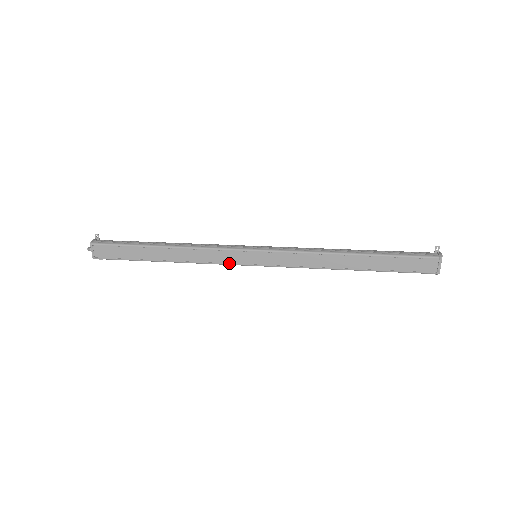
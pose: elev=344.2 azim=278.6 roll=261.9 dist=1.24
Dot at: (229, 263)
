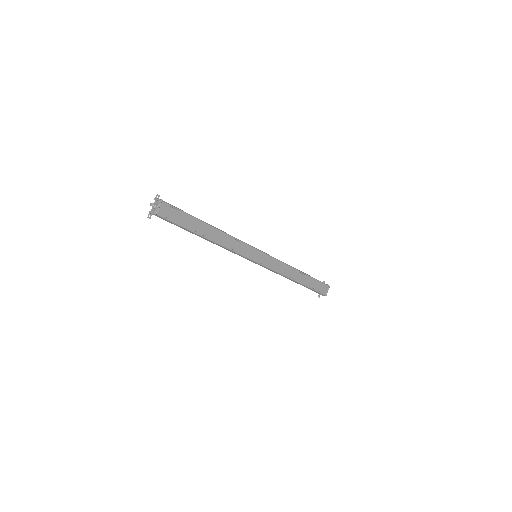
Dot at: (244, 255)
